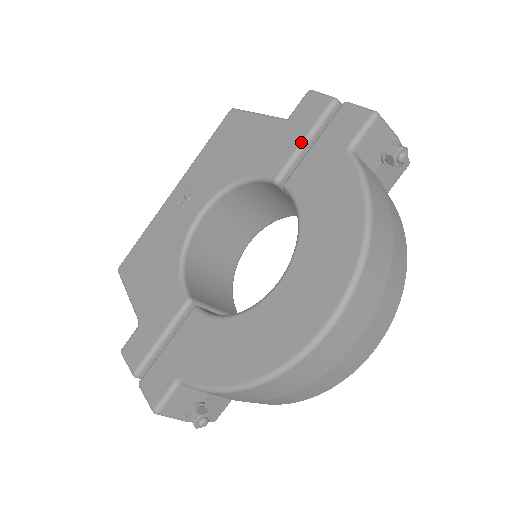
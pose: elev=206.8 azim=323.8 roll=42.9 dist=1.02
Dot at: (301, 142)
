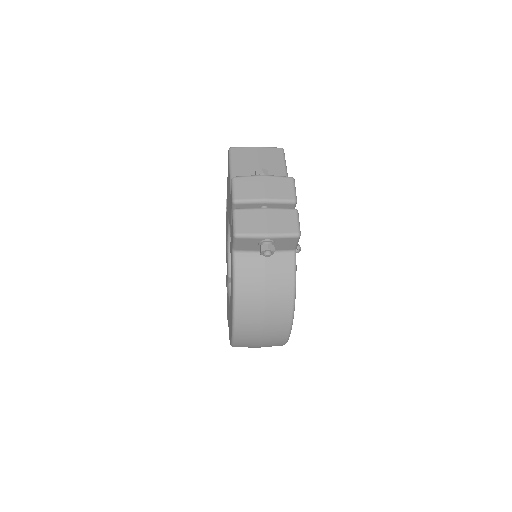
Dot at: (231, 221)
